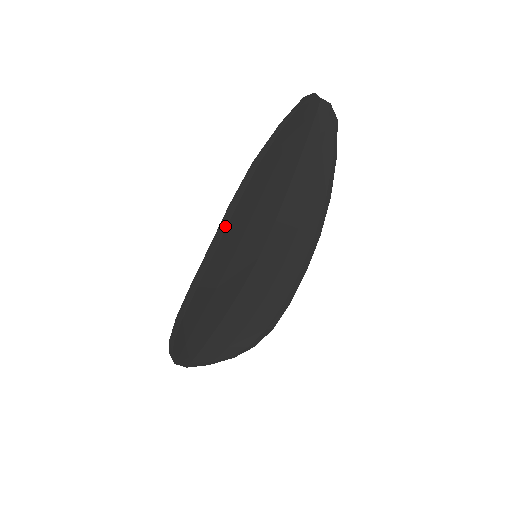
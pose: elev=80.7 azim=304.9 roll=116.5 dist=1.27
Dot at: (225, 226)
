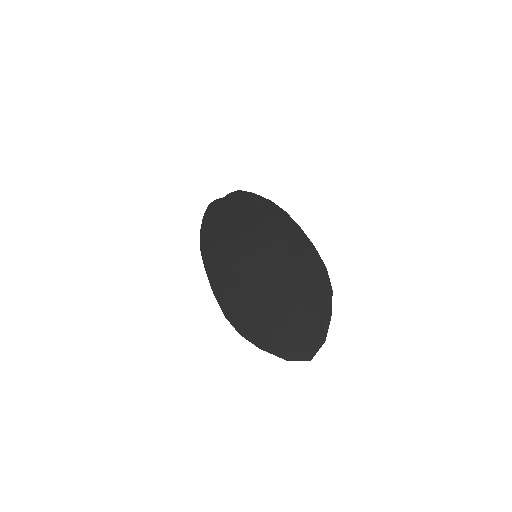
Dot at: (208, 260)
